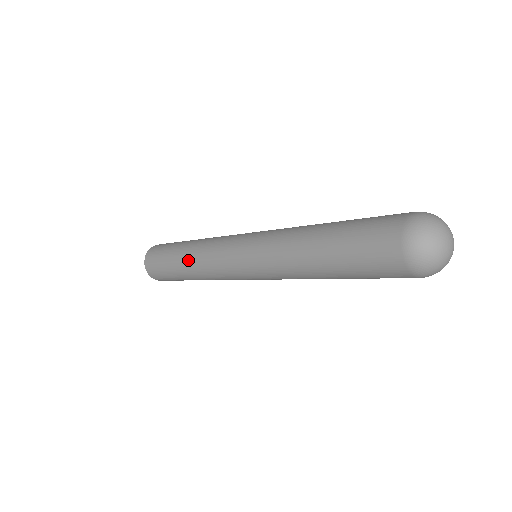
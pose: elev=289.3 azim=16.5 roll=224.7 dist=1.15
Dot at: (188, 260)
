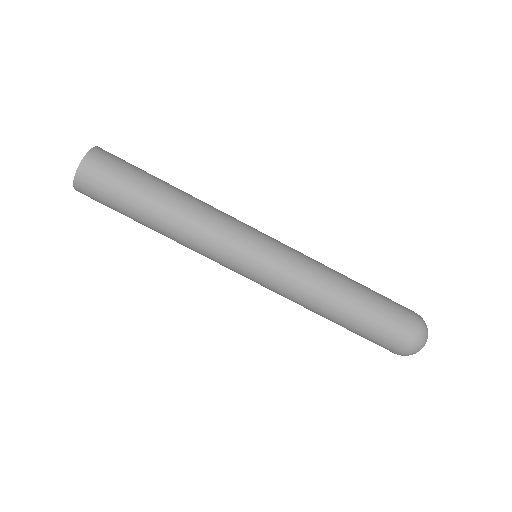
Dot at: (168, 236)
